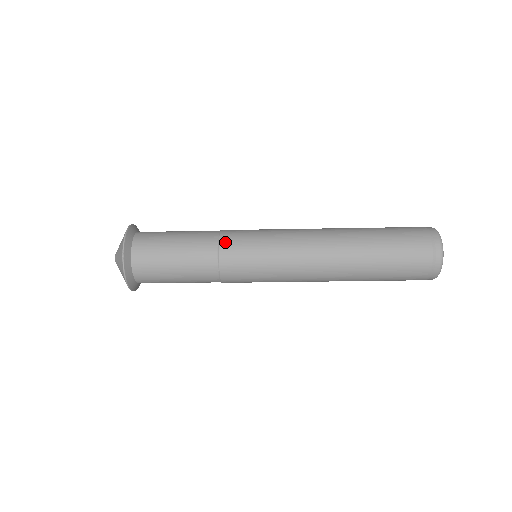
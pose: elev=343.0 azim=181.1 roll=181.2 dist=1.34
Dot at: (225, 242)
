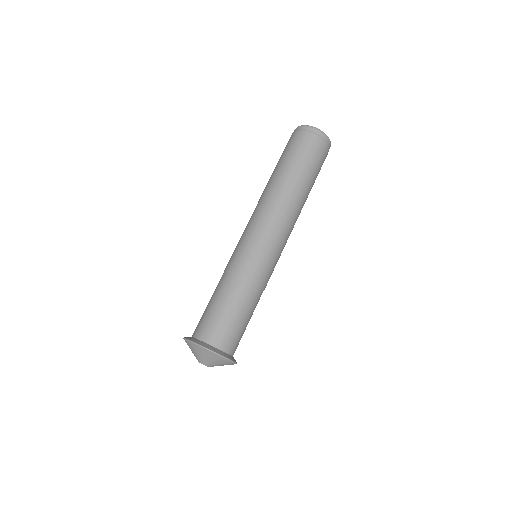
Dot at: (253, 275)
